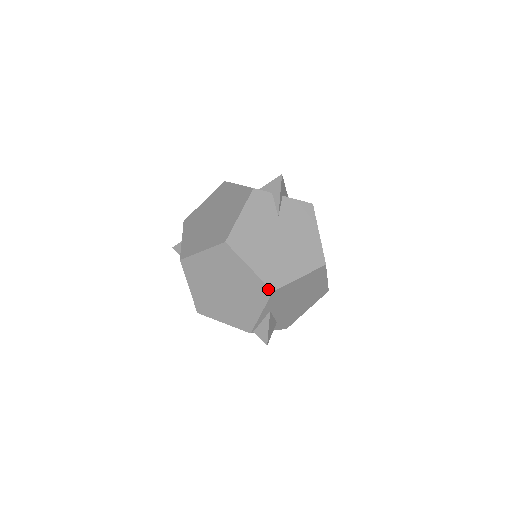
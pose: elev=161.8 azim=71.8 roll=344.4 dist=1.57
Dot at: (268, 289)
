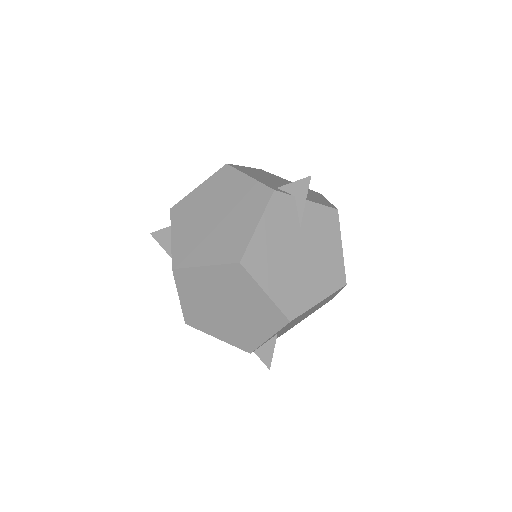
Dot at: (285, 318)
